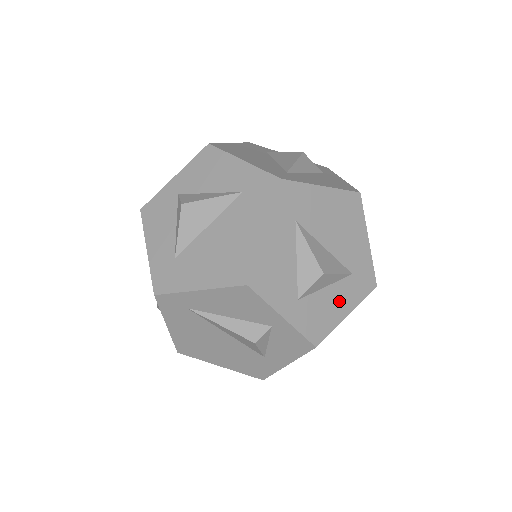
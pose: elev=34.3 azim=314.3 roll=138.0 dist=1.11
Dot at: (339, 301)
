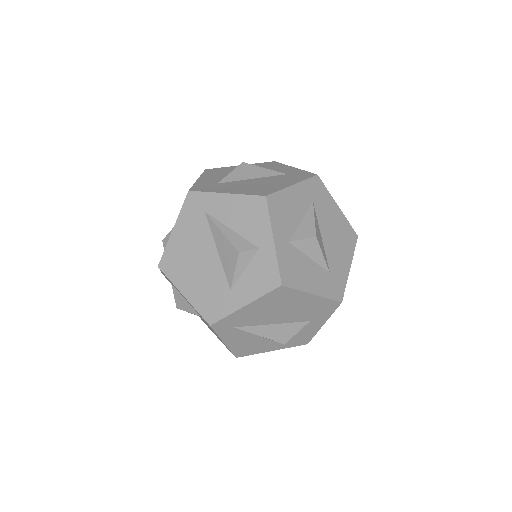
Dot at: (313, 278)
